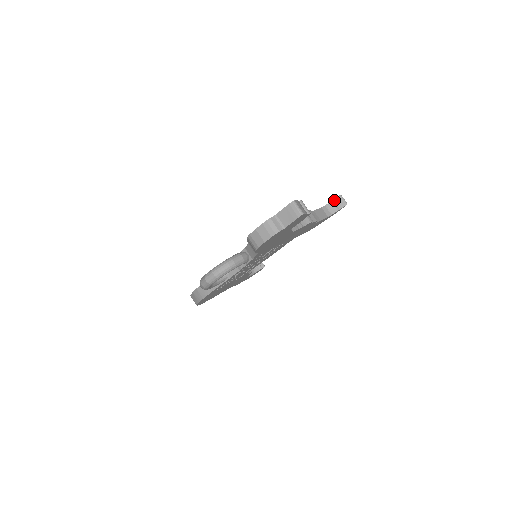
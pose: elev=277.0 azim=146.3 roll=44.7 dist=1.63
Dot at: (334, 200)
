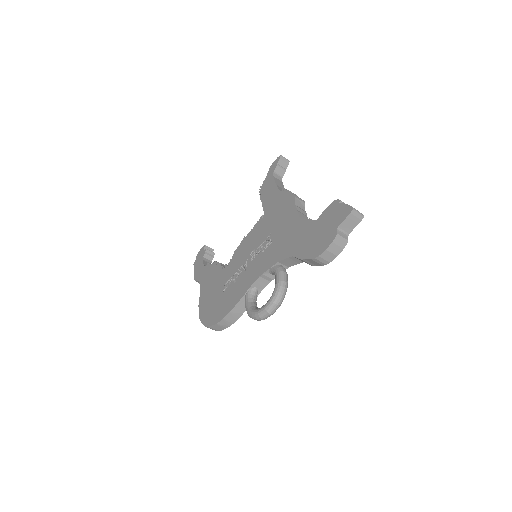
Dot at: (278, 163)
